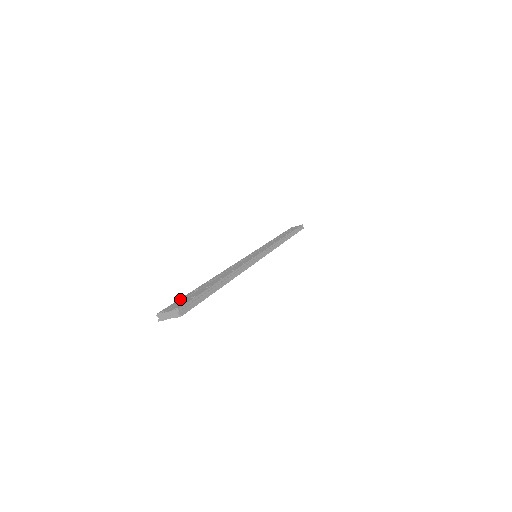
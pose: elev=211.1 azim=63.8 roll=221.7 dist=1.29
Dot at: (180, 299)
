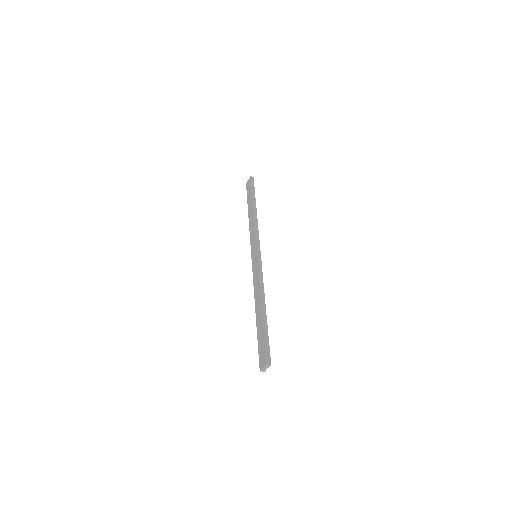
Dot at: (258, 348)
